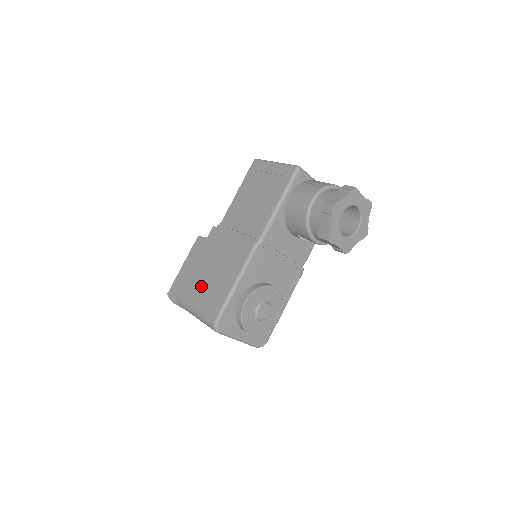
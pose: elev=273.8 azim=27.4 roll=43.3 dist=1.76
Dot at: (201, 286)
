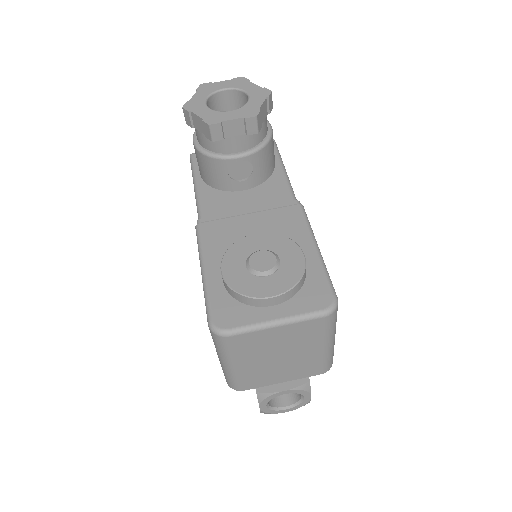
Dot at: occluded
